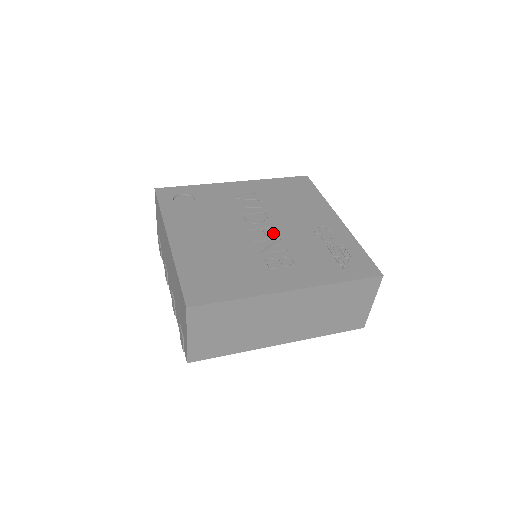
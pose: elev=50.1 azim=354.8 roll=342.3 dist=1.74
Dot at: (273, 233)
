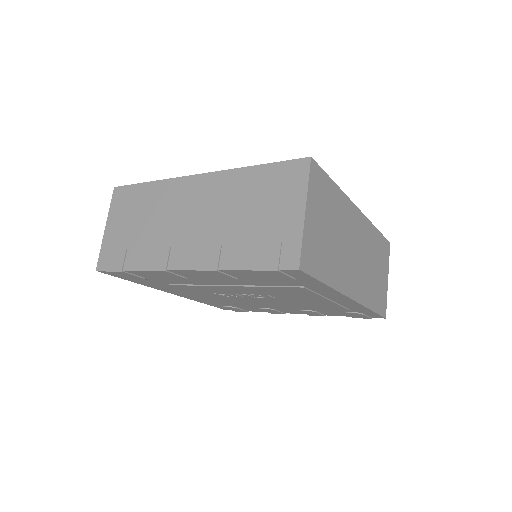
Dot at: occluded
